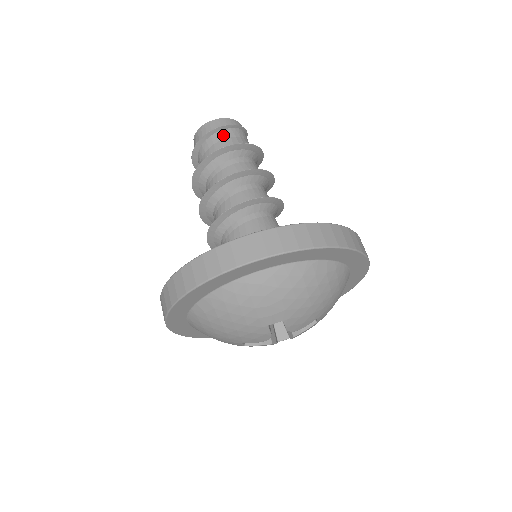
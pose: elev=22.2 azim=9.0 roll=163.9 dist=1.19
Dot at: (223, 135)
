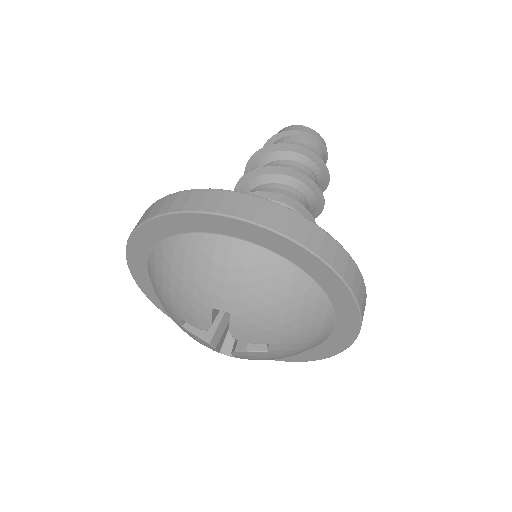
Dot at: (302, 140)
